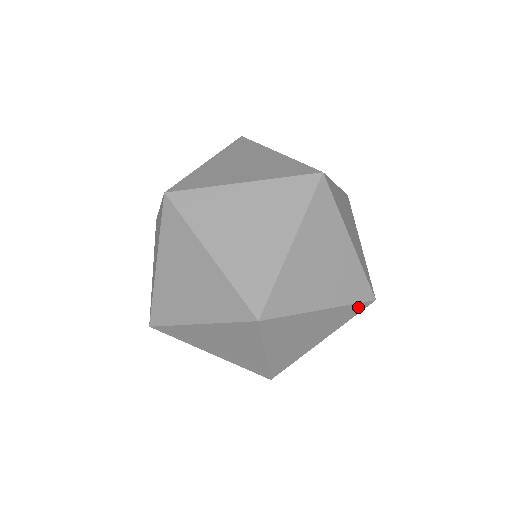
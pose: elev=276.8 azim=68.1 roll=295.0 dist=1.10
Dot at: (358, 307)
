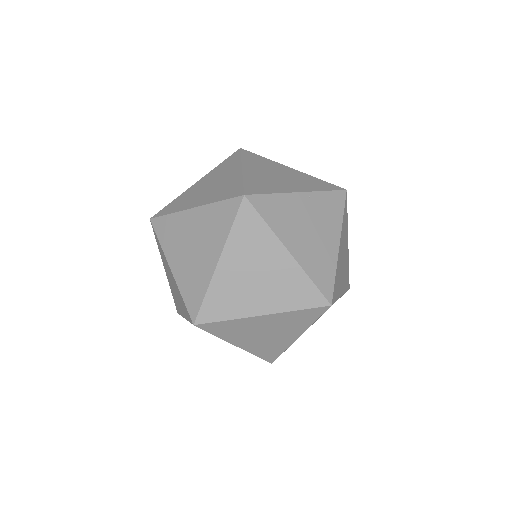
Dot at: occluded
